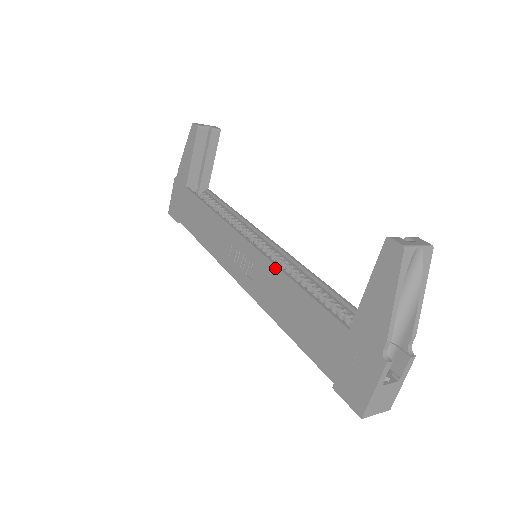
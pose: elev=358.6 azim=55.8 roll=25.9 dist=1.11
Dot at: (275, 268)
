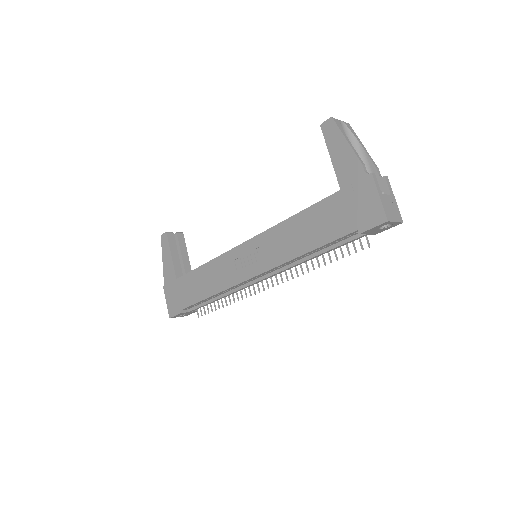
Dot at: (273, 228)
